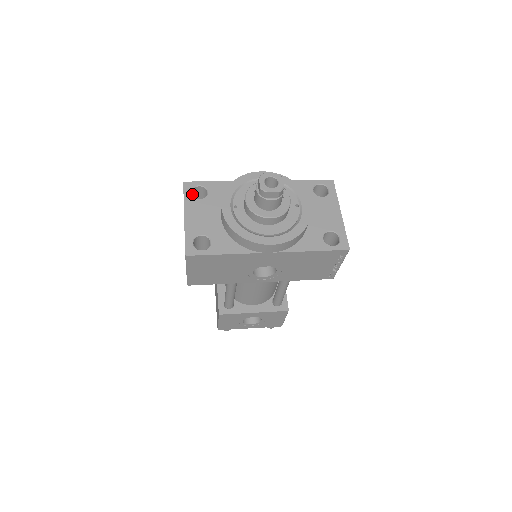
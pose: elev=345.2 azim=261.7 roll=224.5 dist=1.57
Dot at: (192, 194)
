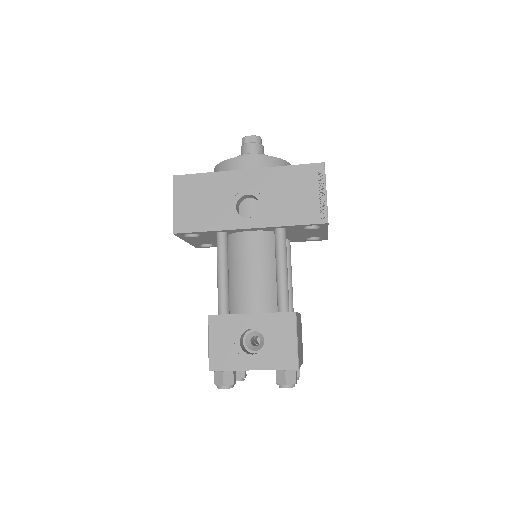
Dot at: occluded
